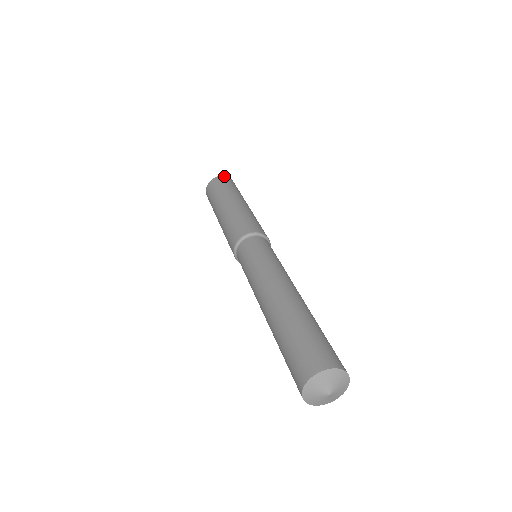
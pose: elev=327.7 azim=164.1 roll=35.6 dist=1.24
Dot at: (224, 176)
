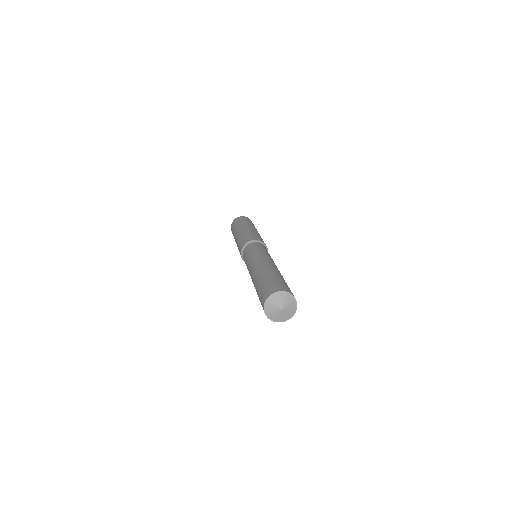
Dot at: (239, 217)
